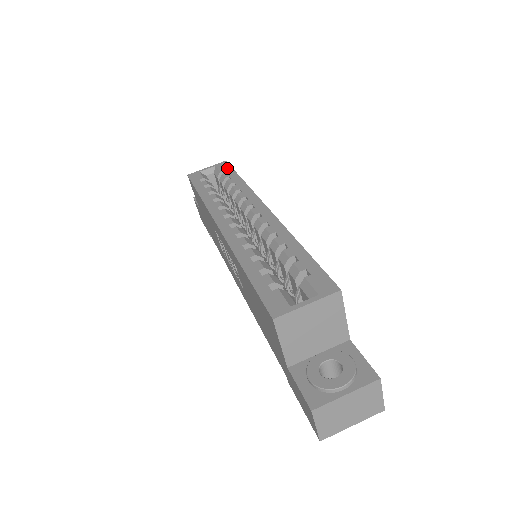
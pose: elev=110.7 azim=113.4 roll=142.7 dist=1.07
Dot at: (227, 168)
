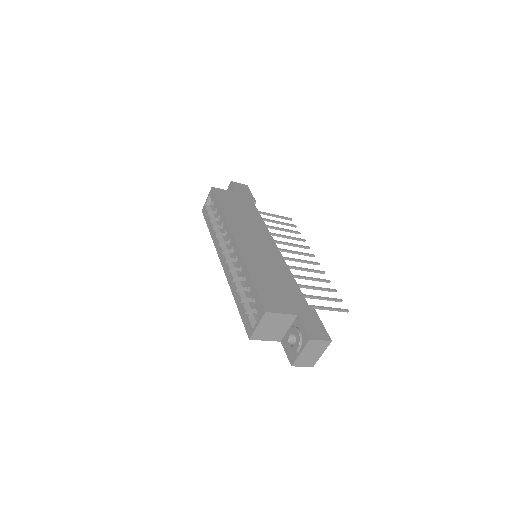
Dot at: (214, 197)
